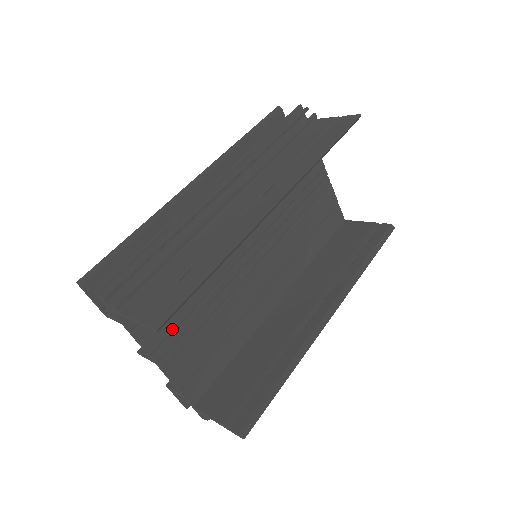
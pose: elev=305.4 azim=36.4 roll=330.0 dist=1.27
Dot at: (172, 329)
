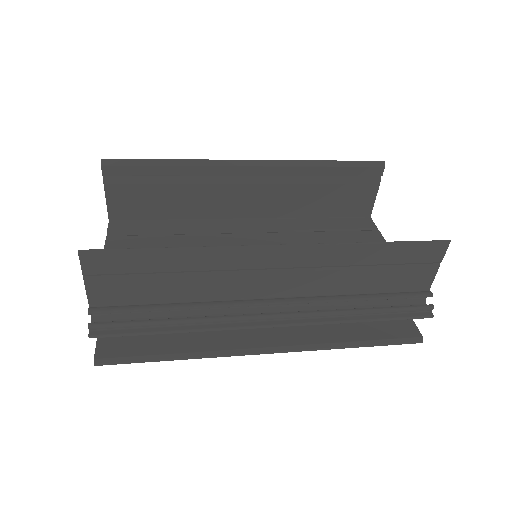
Dot at: occluded
